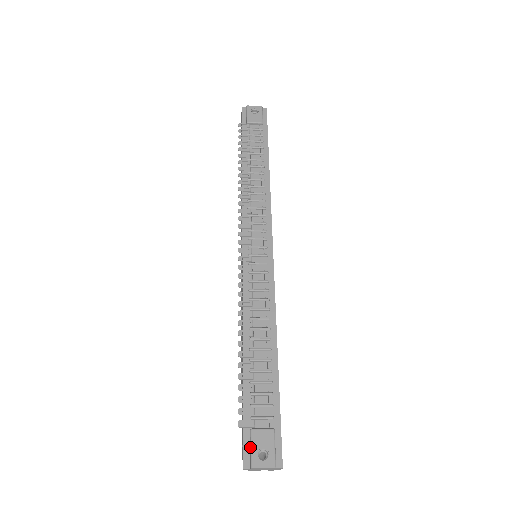
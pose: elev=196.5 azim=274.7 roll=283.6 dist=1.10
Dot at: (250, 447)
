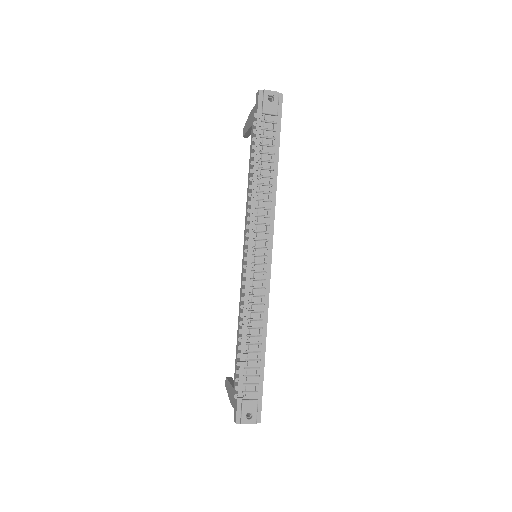
Dot at: (241, 411)
